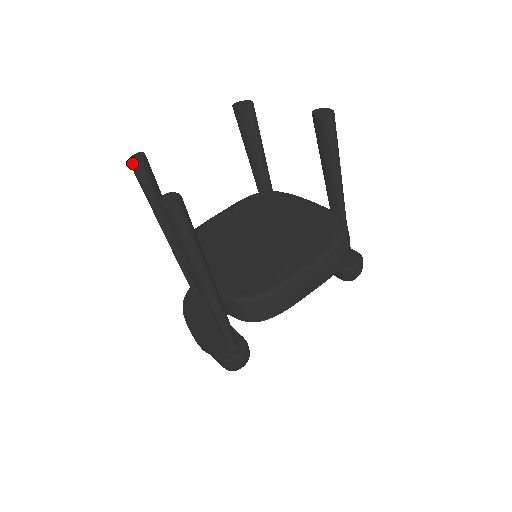
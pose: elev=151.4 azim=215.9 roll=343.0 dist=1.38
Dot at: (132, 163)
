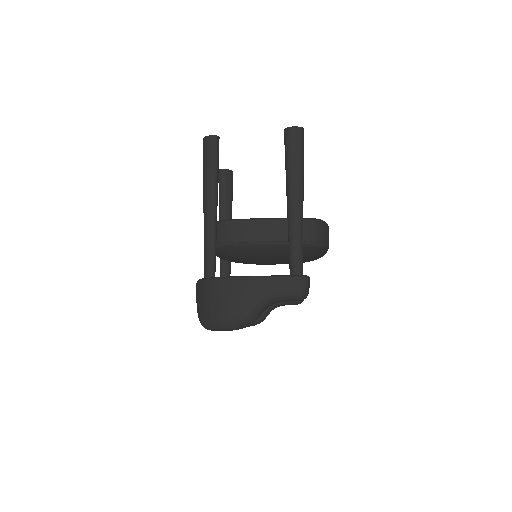
Dot at: (215, 135)
